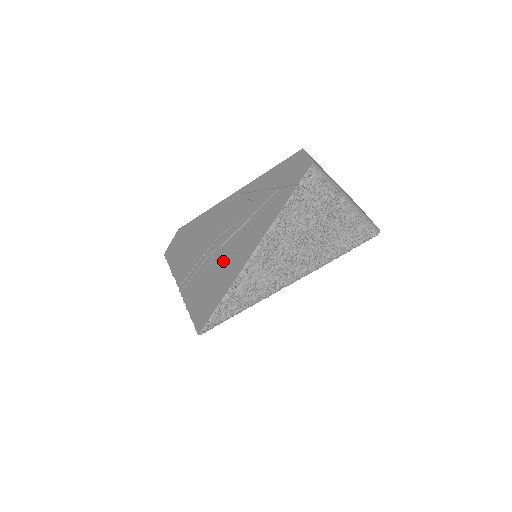
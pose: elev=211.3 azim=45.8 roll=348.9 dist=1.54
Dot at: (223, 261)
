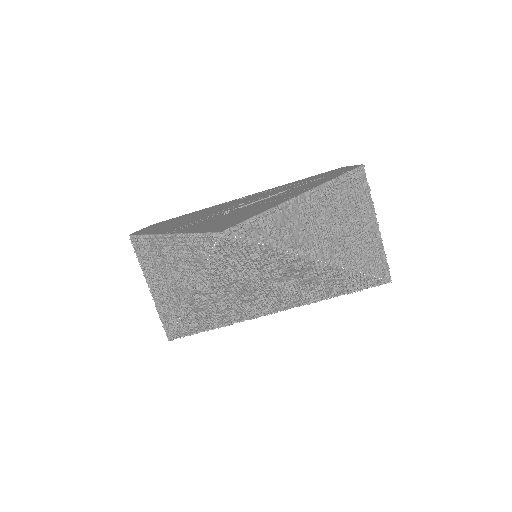
Dot at: (248, 208)
